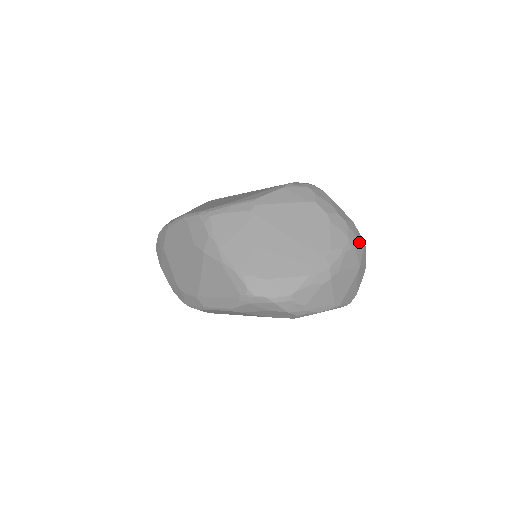
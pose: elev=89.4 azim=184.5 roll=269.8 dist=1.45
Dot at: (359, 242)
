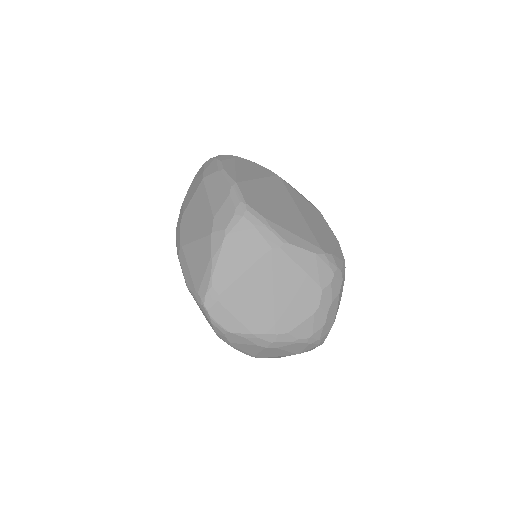
Dot at: (318, 342)
